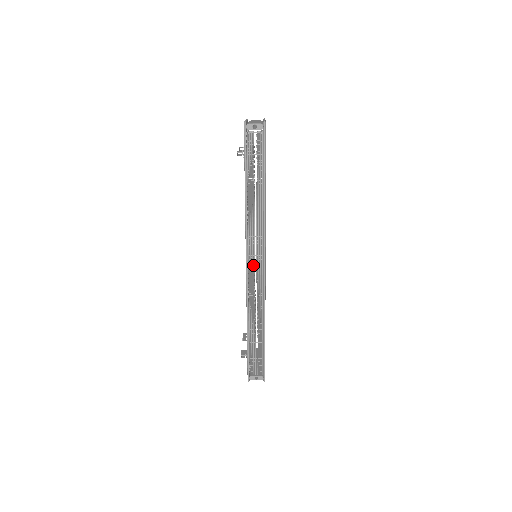
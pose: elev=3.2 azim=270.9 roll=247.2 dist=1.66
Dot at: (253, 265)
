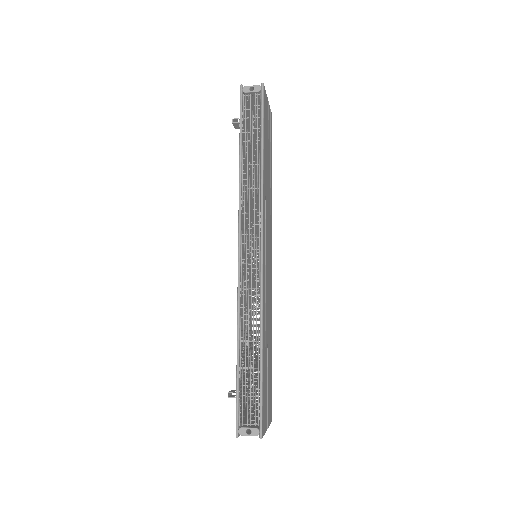
Dot at: (248, 253)
